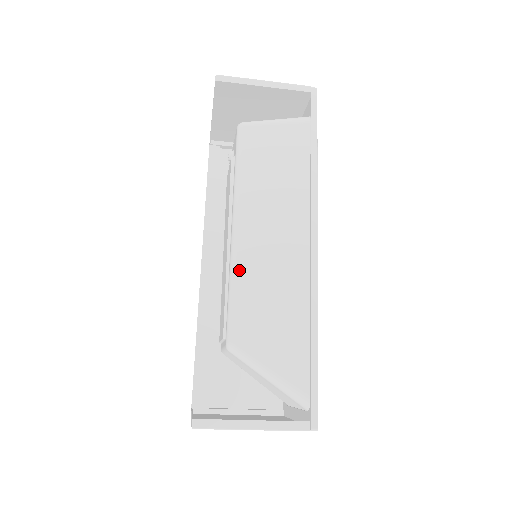
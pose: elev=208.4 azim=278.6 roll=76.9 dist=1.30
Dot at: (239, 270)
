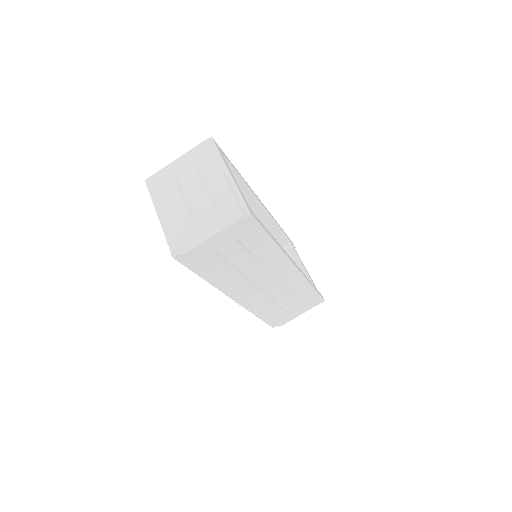
Dot at: occluded
